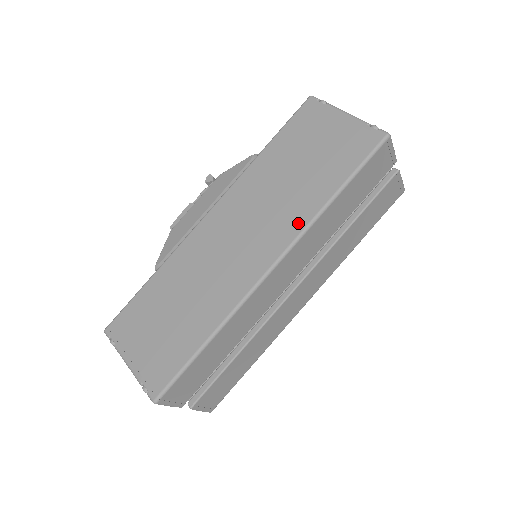
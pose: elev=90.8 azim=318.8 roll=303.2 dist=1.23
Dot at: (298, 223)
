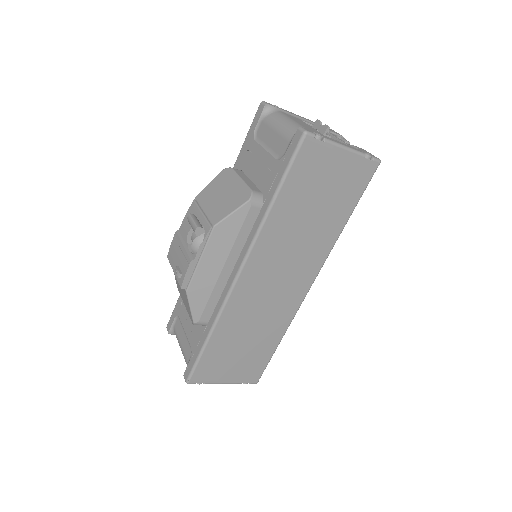
Dot at: (324, 252)
